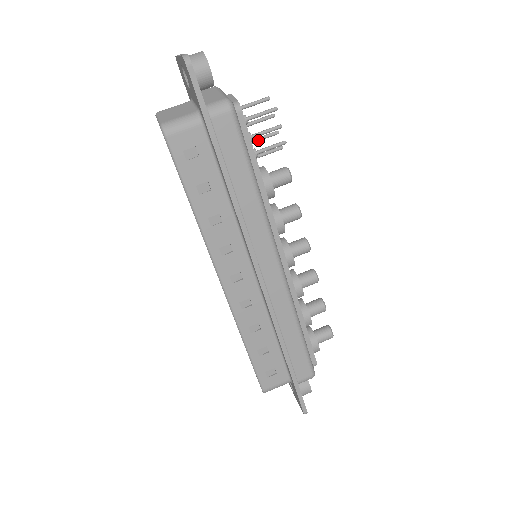
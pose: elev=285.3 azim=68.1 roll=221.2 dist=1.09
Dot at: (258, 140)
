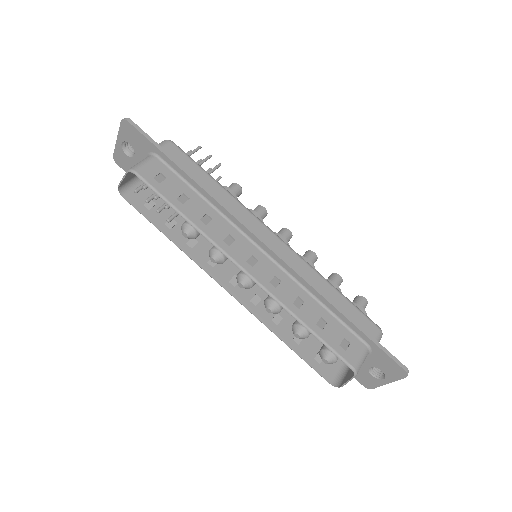
Dot at: occluded
